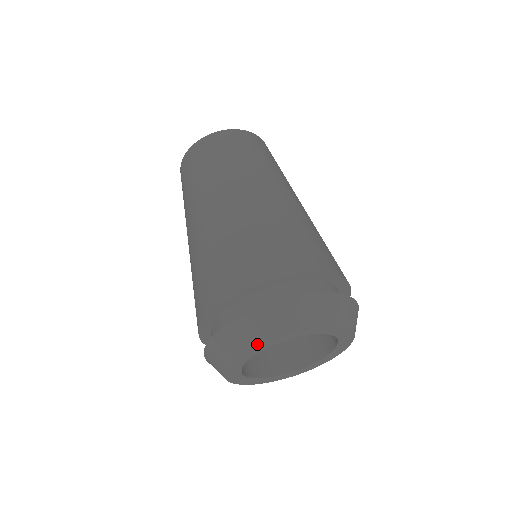
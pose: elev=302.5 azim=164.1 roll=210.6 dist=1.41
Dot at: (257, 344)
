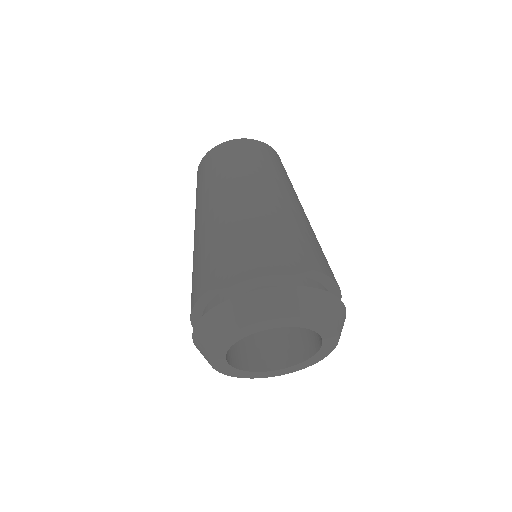
Dot at: (208, 356)
